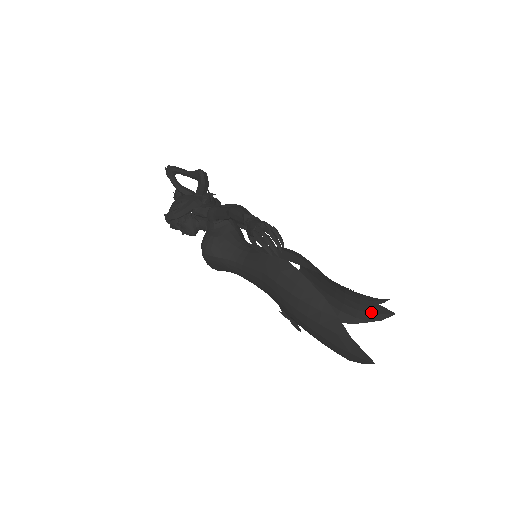
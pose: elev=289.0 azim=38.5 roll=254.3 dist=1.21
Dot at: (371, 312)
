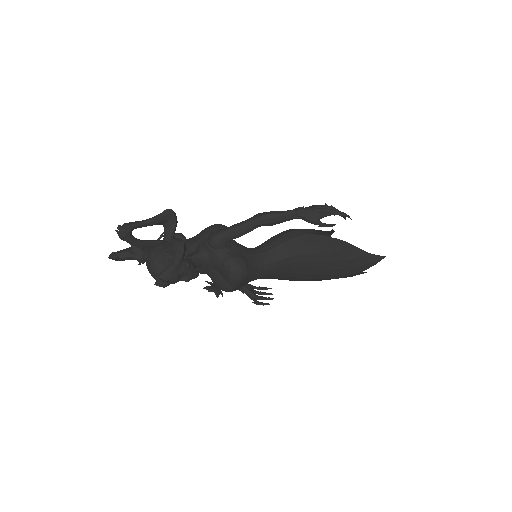
Dot at: occluded
